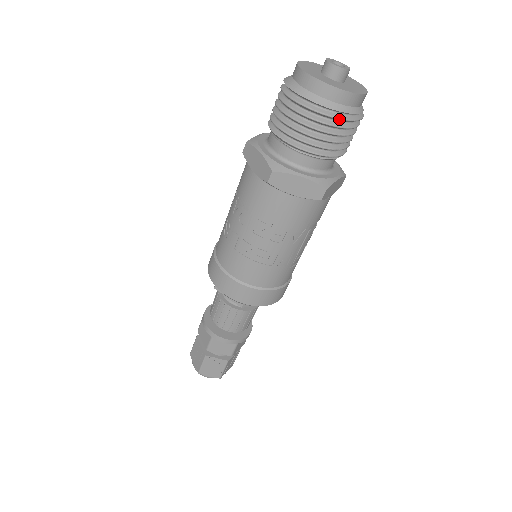
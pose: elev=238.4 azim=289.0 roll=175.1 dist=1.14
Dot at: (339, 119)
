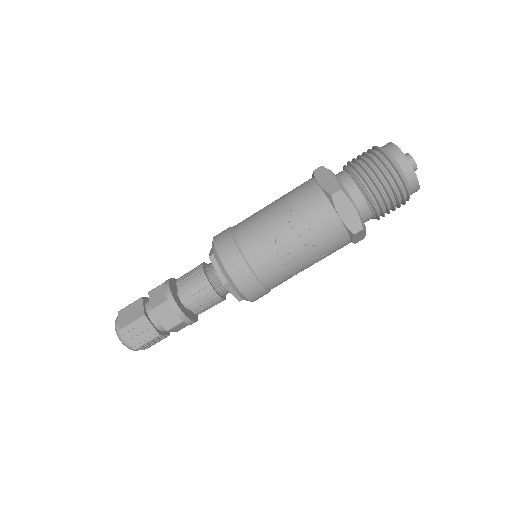
Dot at: occluded
